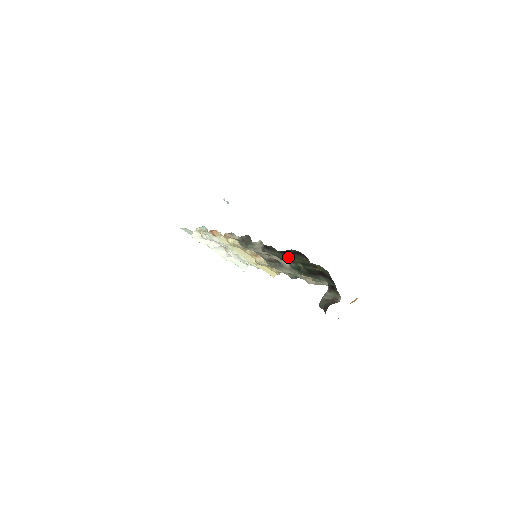
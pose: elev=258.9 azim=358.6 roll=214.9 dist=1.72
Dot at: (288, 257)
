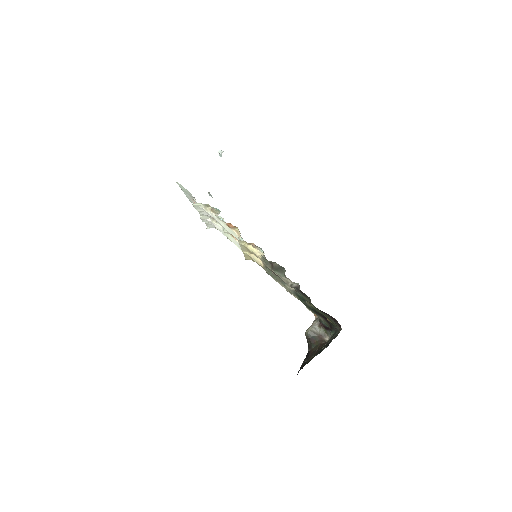
Dot at: (316, 308)
